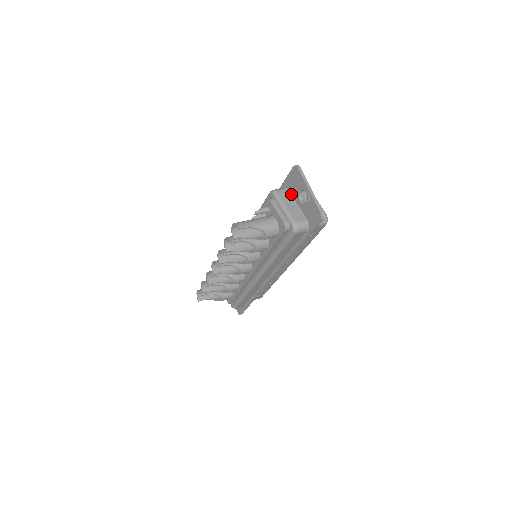
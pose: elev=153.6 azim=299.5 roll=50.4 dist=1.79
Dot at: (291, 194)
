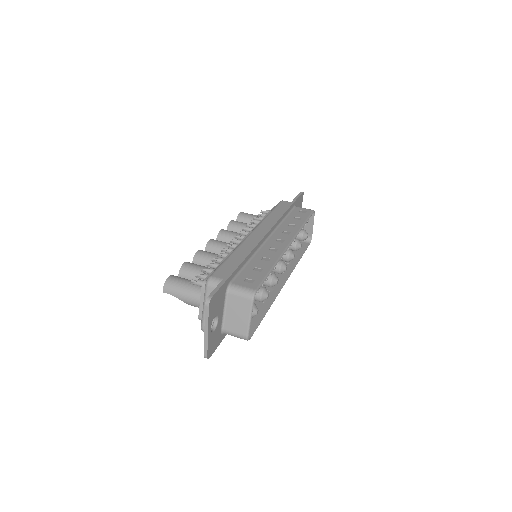
Dot at: occluded
